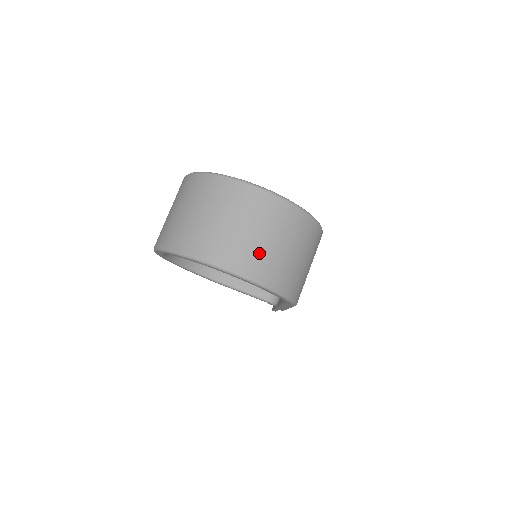
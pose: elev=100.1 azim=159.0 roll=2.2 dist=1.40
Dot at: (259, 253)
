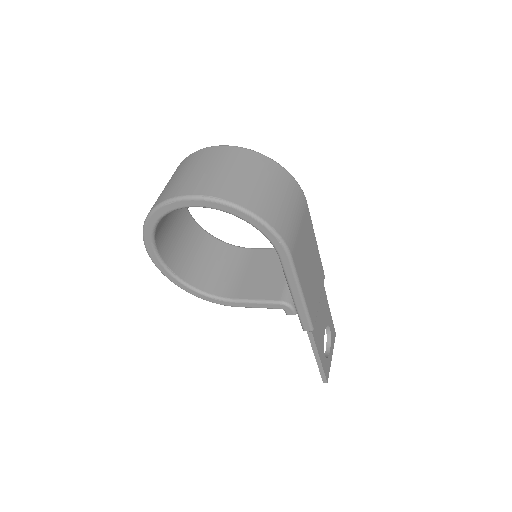
Dot at: (223, 181)
